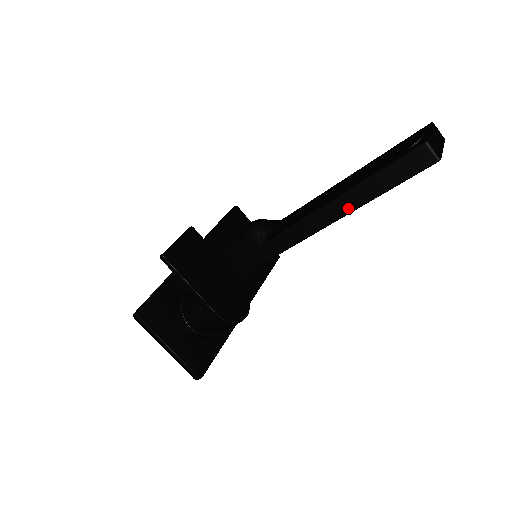
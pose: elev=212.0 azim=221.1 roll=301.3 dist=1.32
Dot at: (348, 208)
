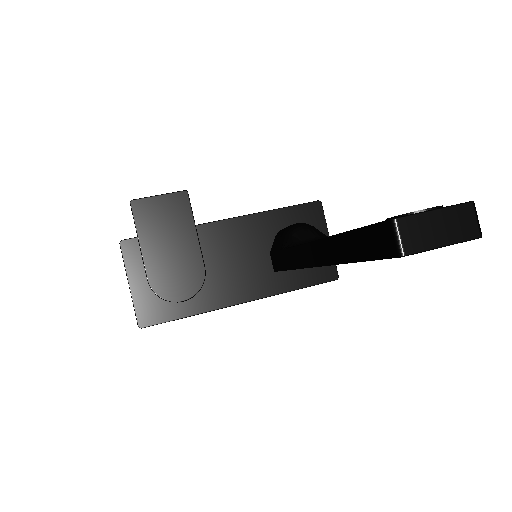
Dot at: (329, 258)
